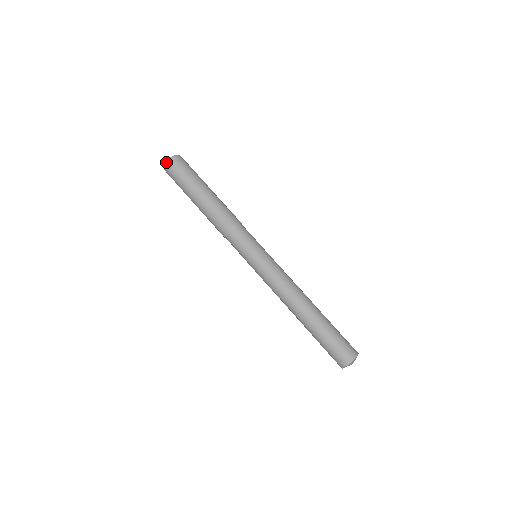
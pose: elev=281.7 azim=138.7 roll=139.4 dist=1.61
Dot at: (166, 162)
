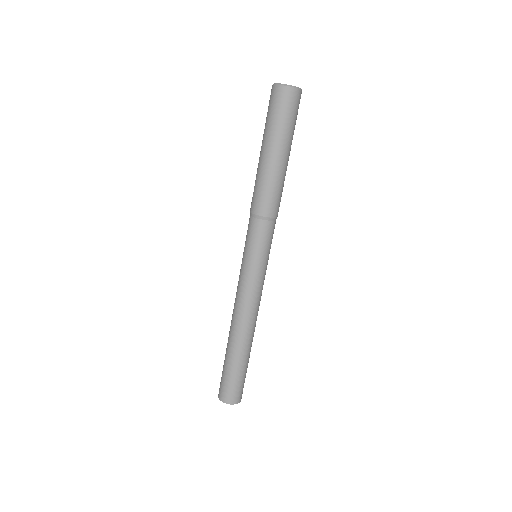
Dot at: (291, 86)
